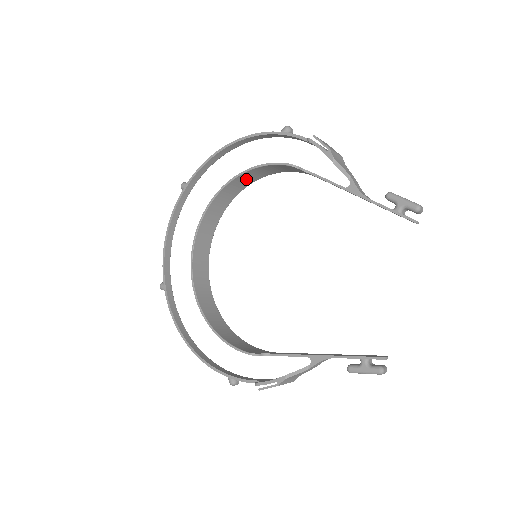
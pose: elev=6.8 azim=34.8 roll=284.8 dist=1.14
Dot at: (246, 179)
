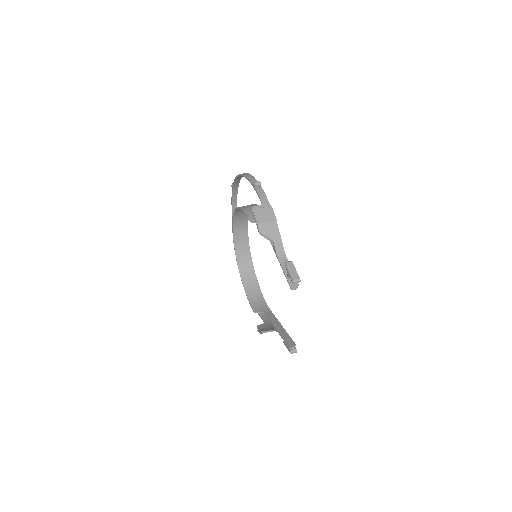
Dot at: occluded
